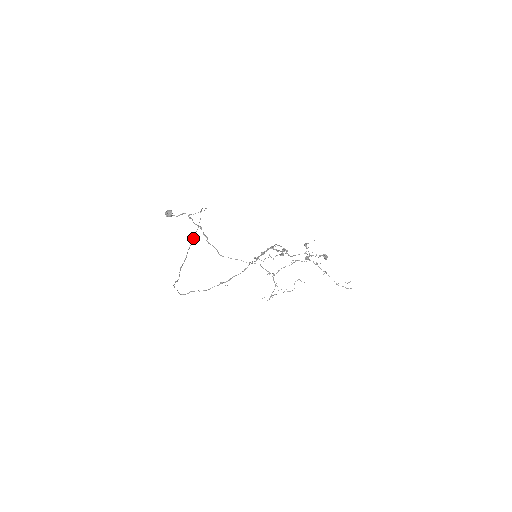
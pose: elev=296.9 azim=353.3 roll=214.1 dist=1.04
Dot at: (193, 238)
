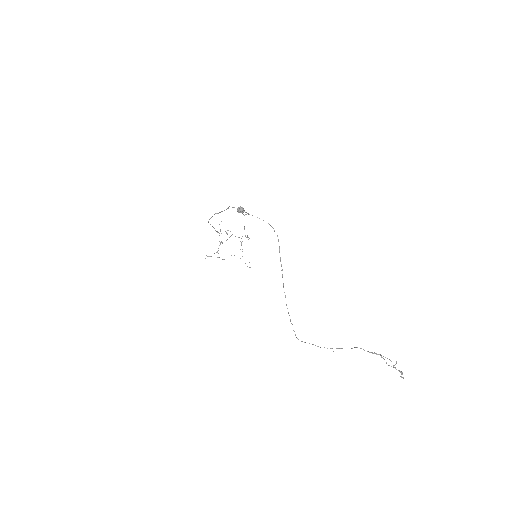
Dot at: occluded
